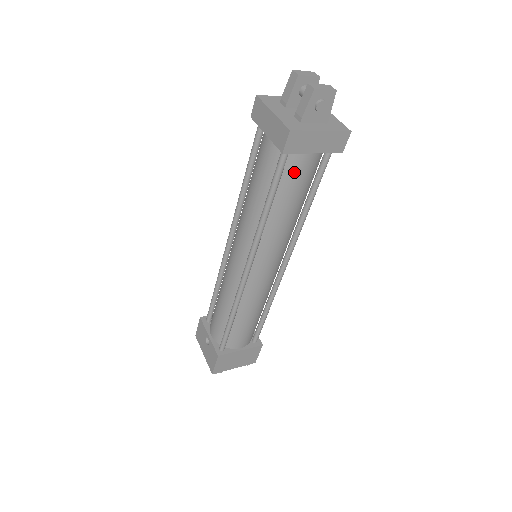
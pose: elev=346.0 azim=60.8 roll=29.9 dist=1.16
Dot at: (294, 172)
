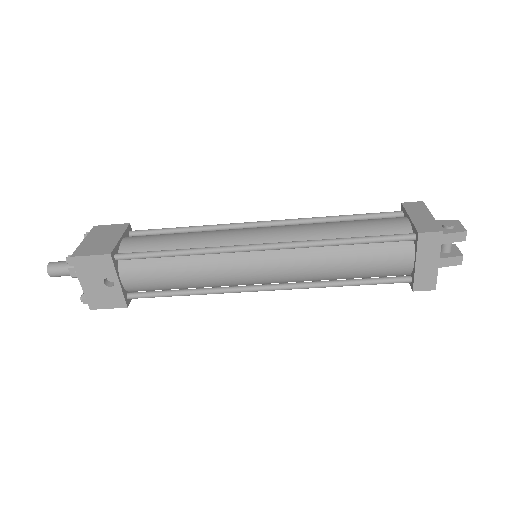
Dot at: occluded
